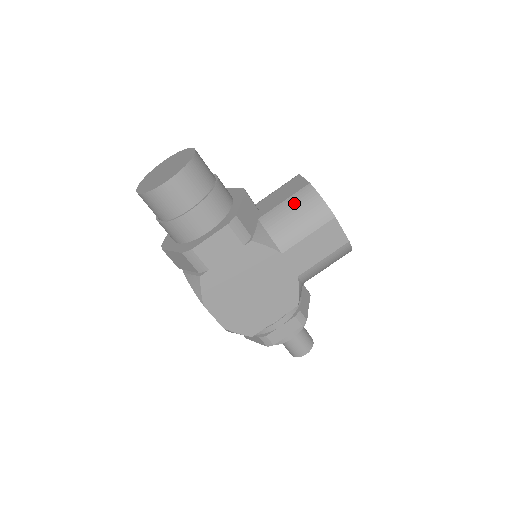
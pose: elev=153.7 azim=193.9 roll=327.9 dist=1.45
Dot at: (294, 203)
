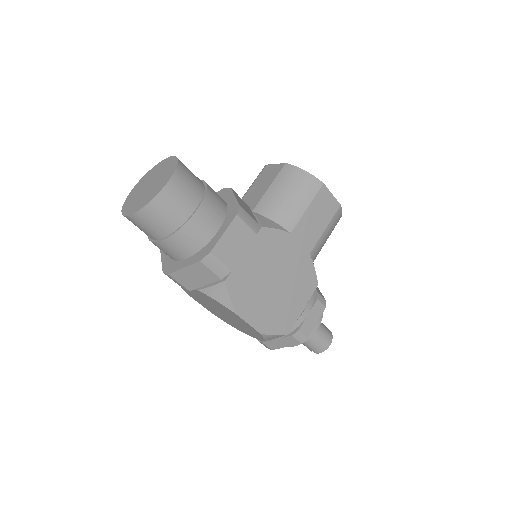
Dot at: (281, 184)
